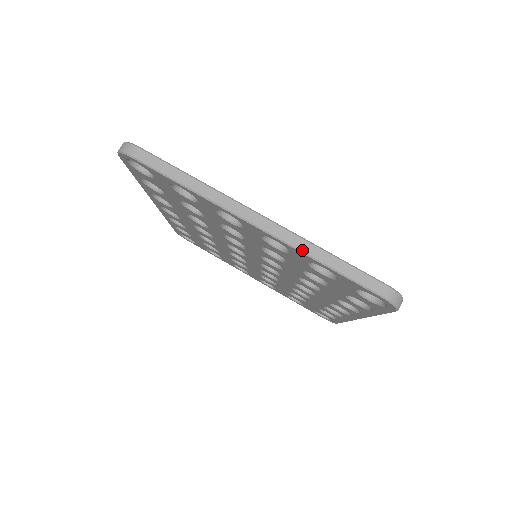
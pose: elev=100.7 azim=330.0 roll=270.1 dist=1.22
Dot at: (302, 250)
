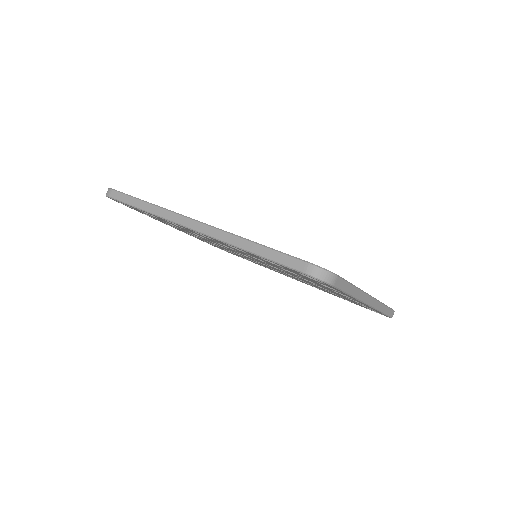
Dot at: (379, 310)
